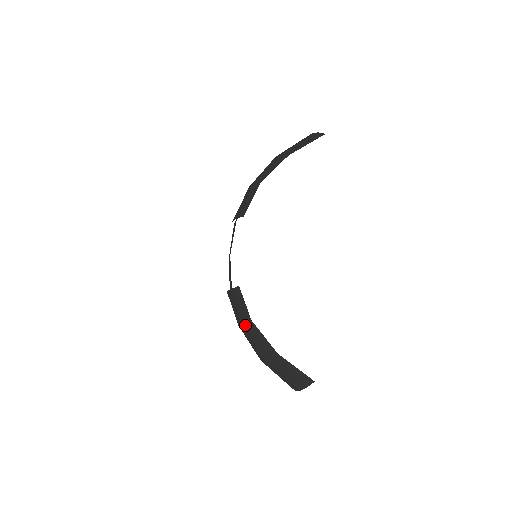
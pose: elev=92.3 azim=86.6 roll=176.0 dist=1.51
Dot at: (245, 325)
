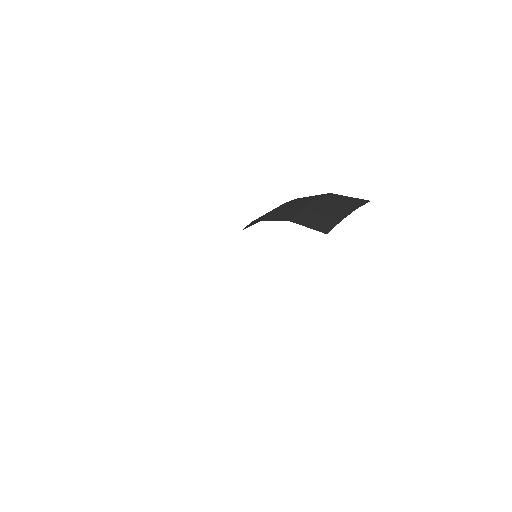
Dot at: occluded
